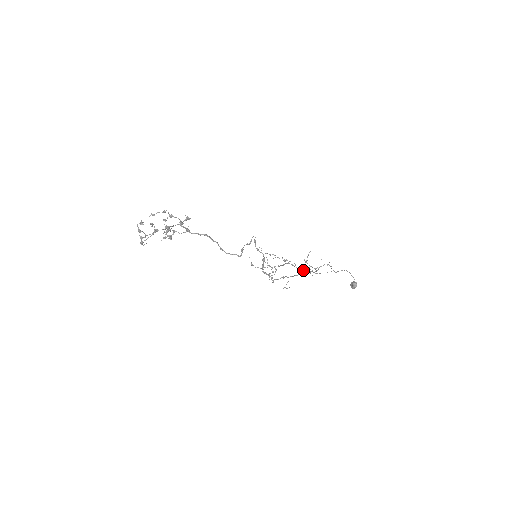
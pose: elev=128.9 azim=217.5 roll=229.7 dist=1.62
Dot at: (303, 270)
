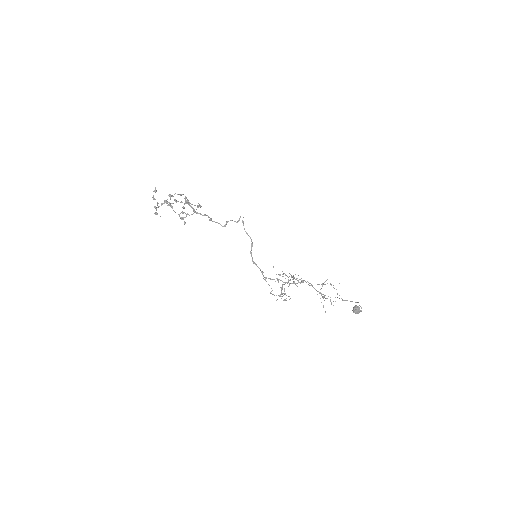
Dot at: (301, 281)
